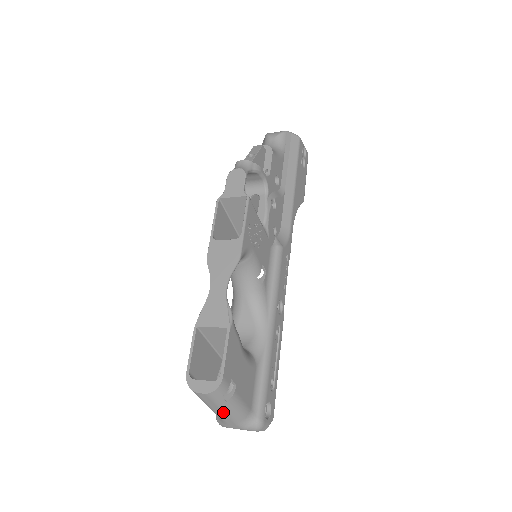
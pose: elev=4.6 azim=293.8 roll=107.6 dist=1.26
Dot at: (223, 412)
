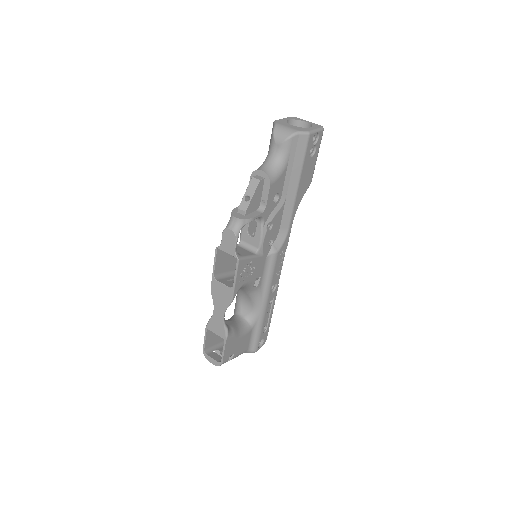
Dot at: occluded
